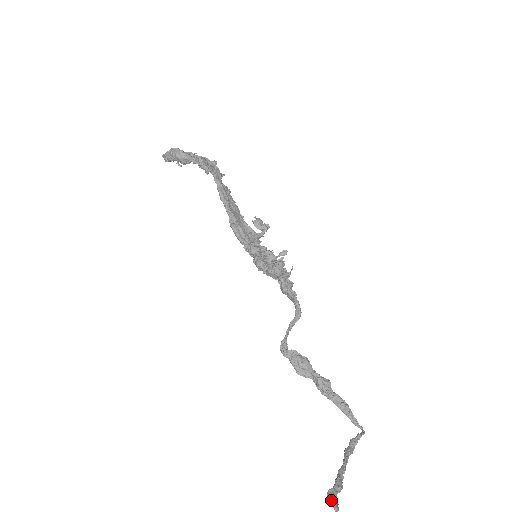
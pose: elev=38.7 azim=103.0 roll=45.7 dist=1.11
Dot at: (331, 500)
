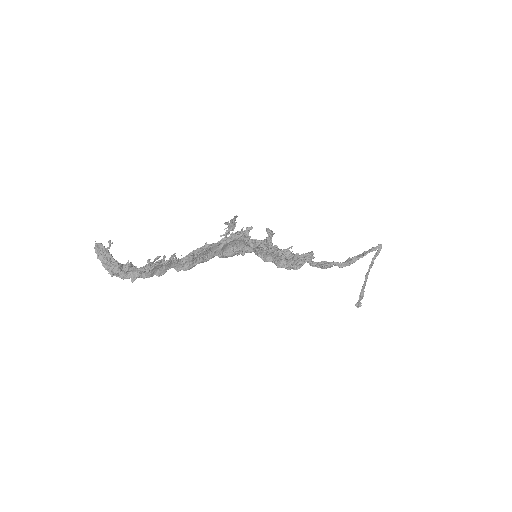
Dot at: (357, 307)
